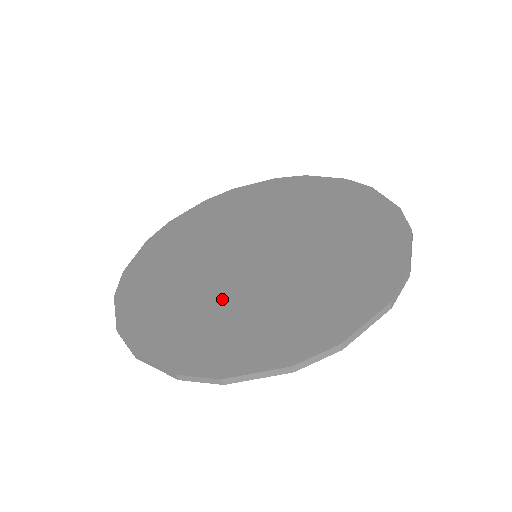
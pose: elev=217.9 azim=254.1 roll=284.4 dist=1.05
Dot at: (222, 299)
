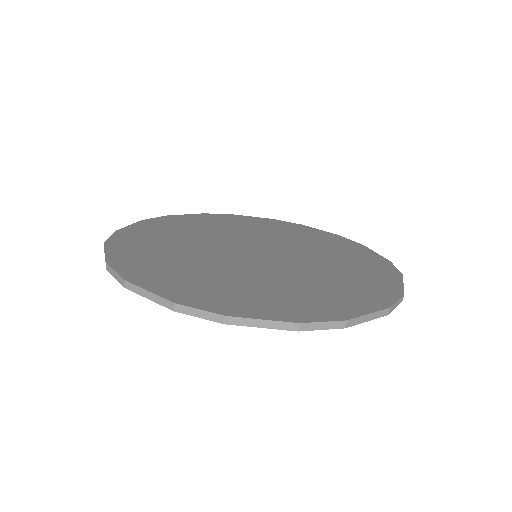
Dot at: (224, 270)
